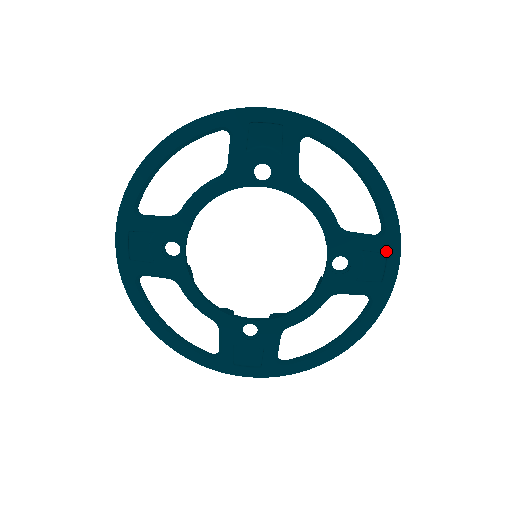
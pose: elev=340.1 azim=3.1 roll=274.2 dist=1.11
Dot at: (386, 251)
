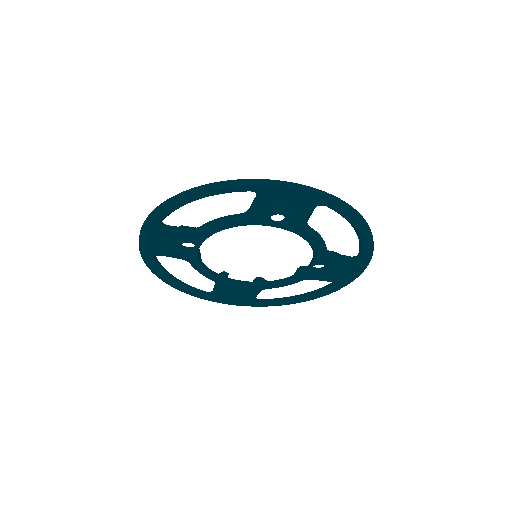
Dot at: (356, 267)
